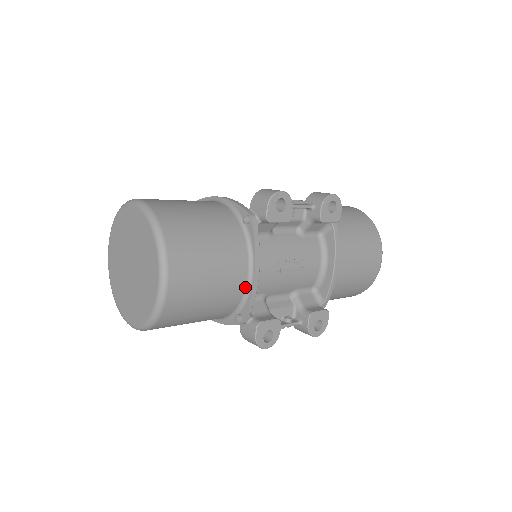
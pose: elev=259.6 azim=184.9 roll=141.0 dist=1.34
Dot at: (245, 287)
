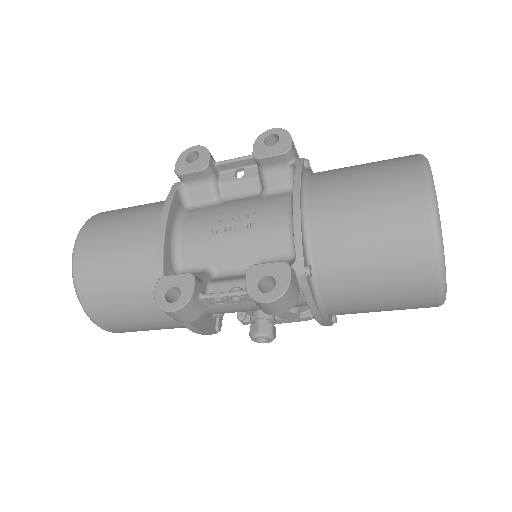
Dot at: occluded
